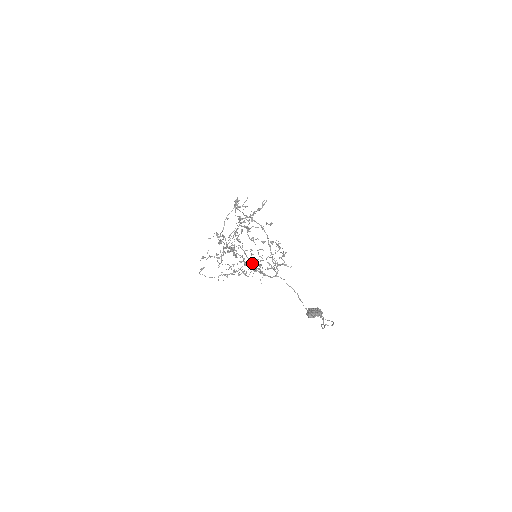
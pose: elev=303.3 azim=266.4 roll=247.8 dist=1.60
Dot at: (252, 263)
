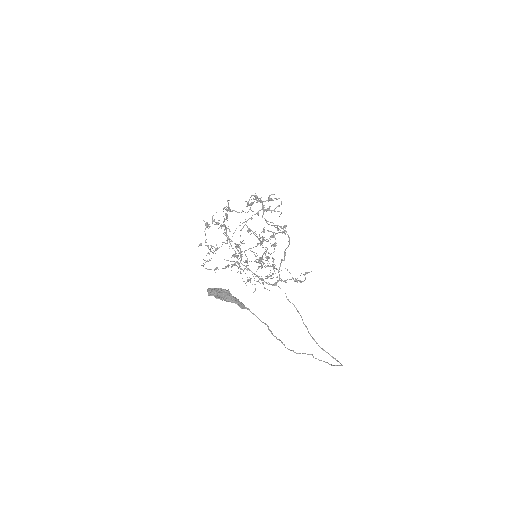
Dot at: (237, 256)
